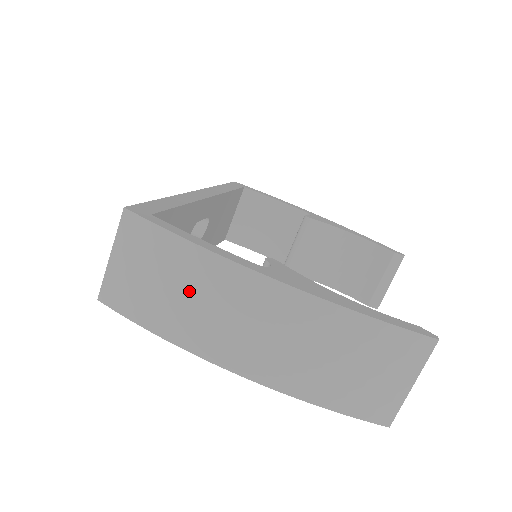
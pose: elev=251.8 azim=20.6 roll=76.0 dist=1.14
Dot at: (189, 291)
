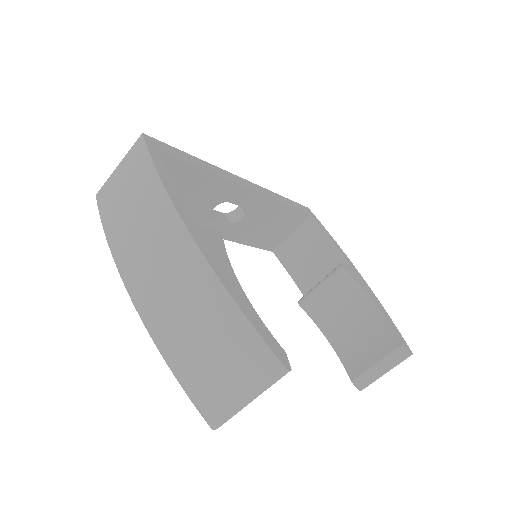
Dot at: (138, 212)
